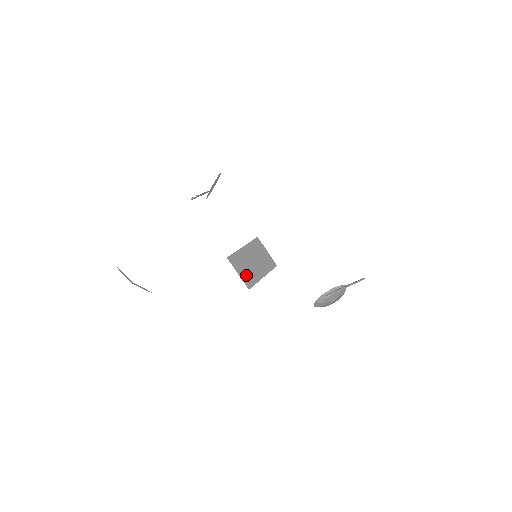
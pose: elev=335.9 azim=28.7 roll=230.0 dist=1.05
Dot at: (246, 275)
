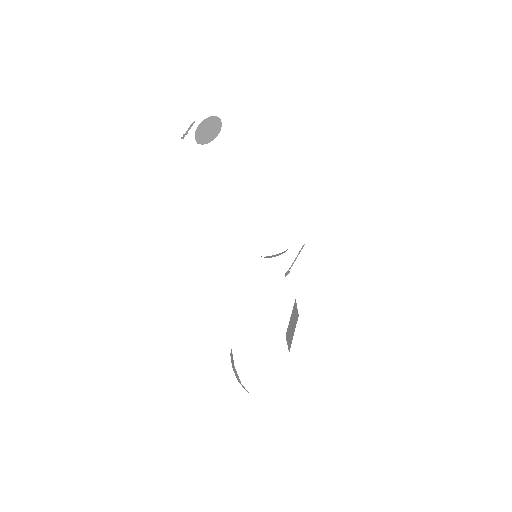
Dot at: (289, 341)
